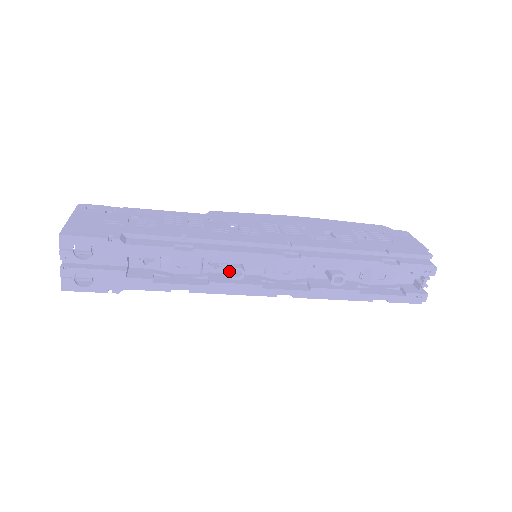
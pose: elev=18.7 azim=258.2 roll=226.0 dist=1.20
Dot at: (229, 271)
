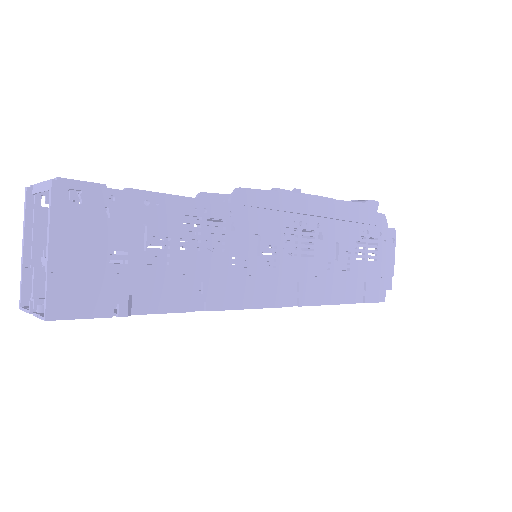
Dot at: occluded
